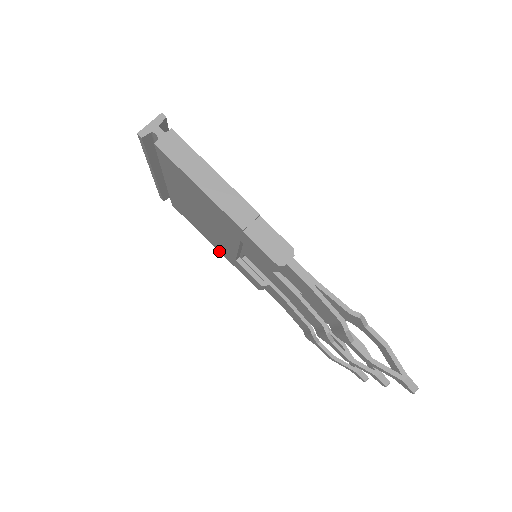
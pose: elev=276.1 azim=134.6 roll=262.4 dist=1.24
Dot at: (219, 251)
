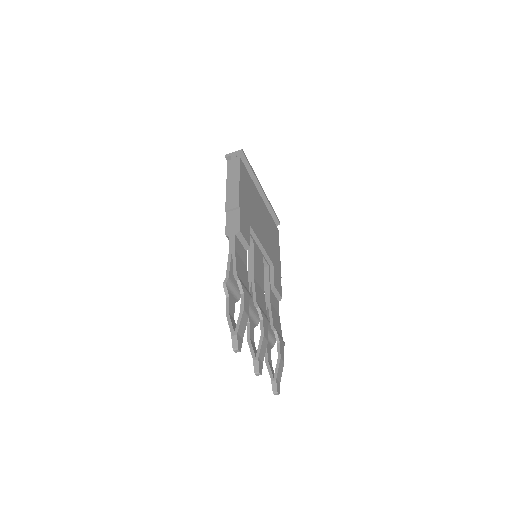
Dot at: occluded
